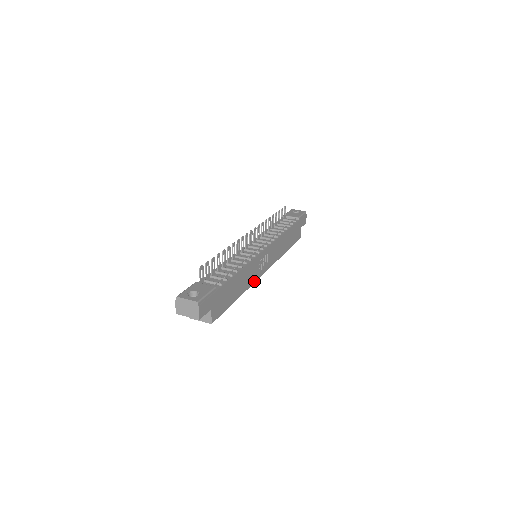
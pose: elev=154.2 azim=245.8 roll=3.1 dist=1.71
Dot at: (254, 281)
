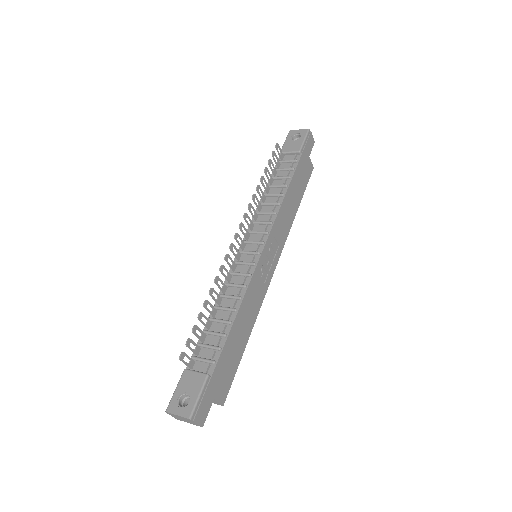
Dot at: (263, 297)
